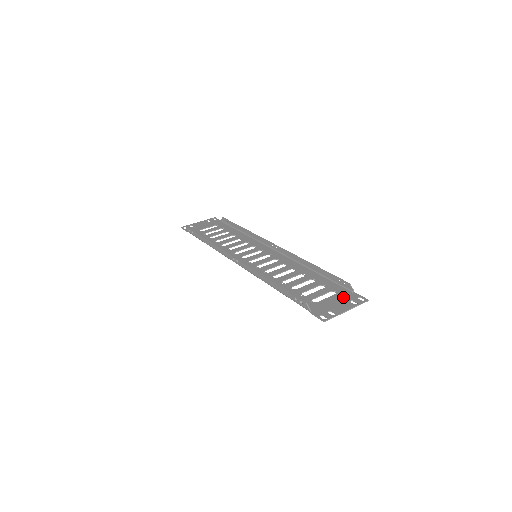
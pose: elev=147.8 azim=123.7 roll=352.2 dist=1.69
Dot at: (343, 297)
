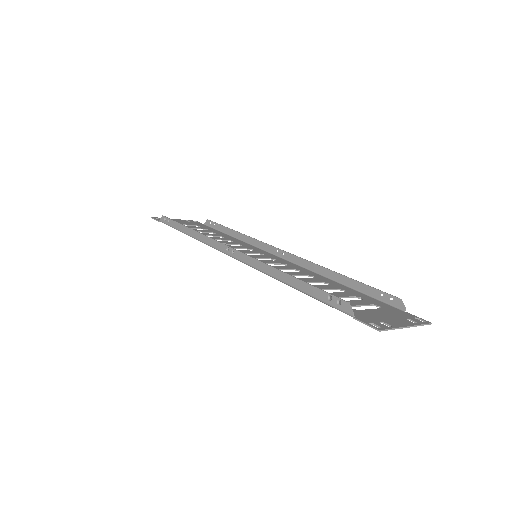
Dot at: (394, 313)
